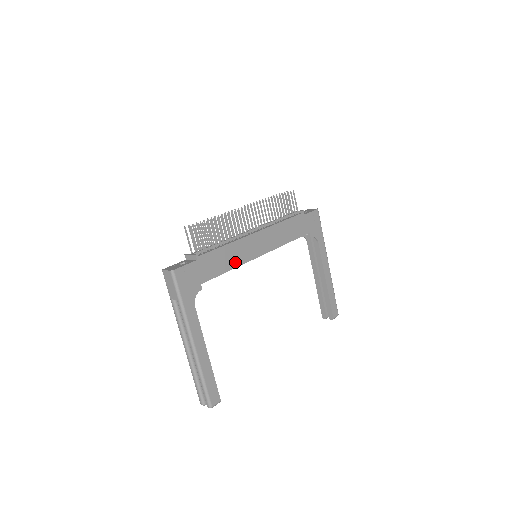
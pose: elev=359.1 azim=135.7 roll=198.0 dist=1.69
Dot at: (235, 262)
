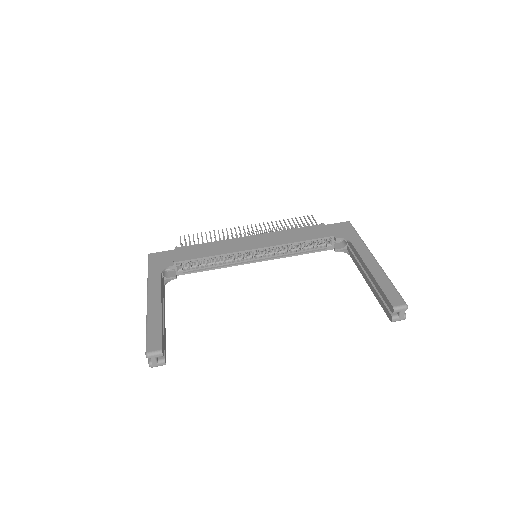
Dot at: (219, 252)
